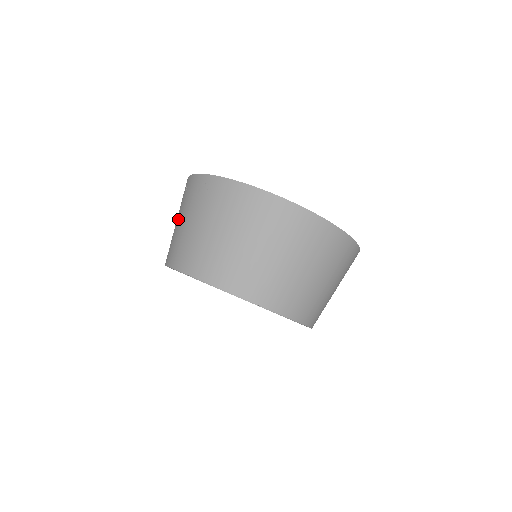
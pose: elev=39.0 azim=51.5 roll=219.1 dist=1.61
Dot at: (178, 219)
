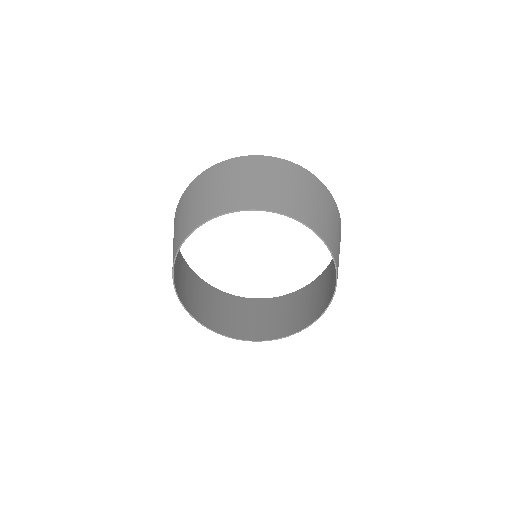
Dot at: occluded
